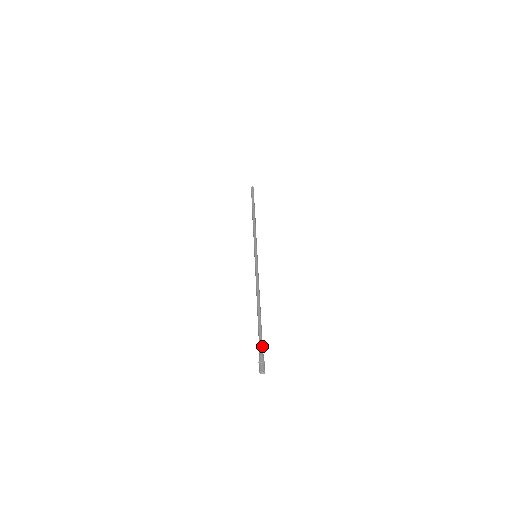
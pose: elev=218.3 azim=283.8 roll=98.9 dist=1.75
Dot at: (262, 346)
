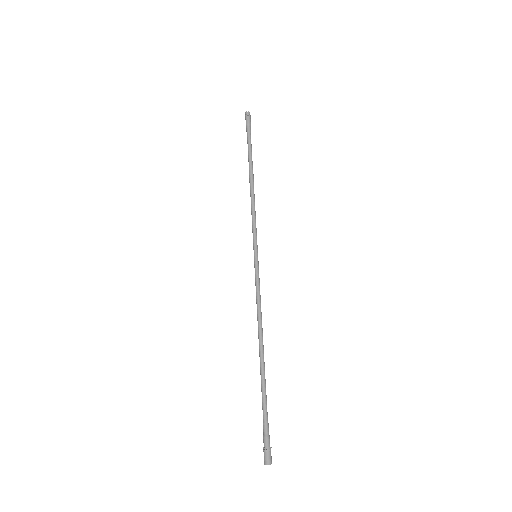
Dot at: (266, 422)
